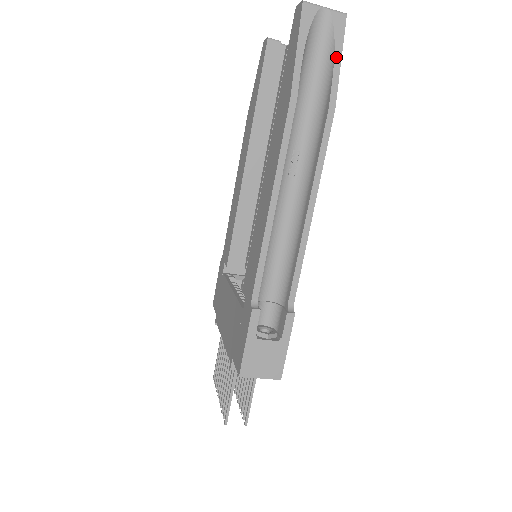
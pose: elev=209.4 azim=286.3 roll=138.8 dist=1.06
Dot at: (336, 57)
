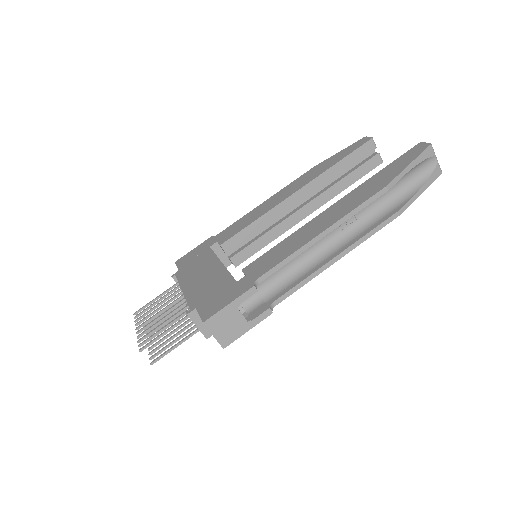
Dot at: (421, 189)
